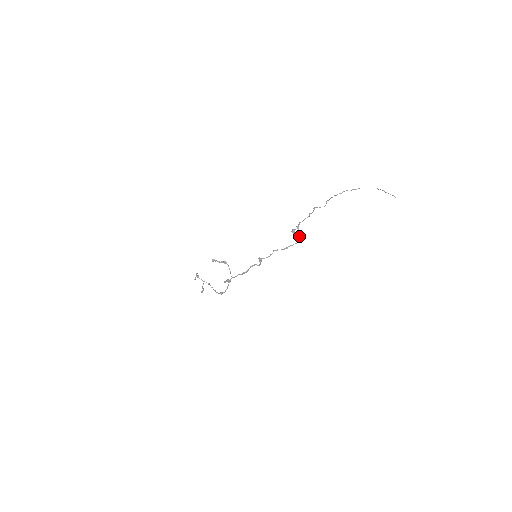
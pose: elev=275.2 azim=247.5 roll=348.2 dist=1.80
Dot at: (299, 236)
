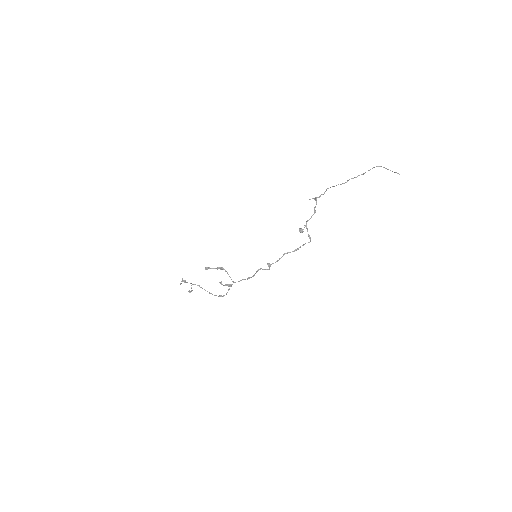
Dot at: occluded
